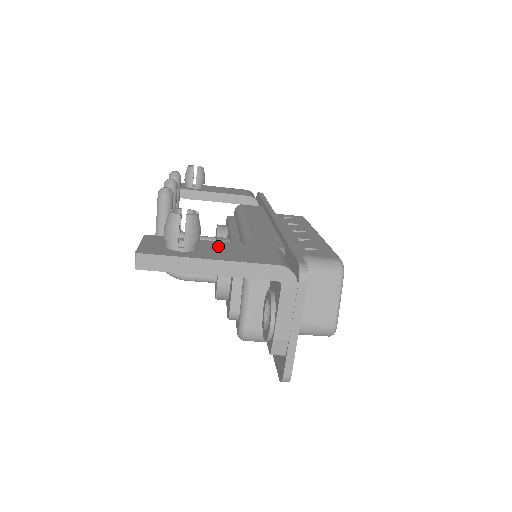
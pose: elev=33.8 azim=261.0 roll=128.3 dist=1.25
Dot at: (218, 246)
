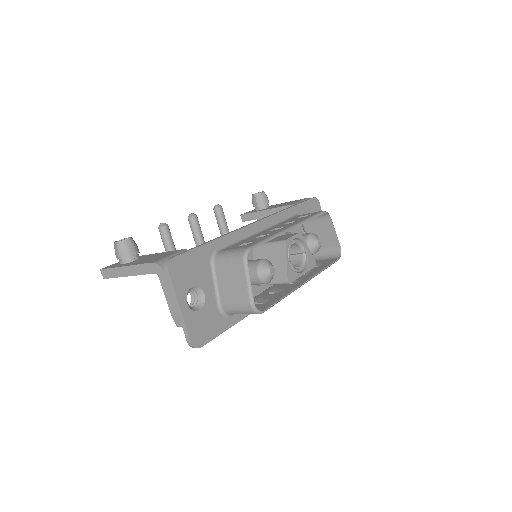
Dot at: (150, 256)
